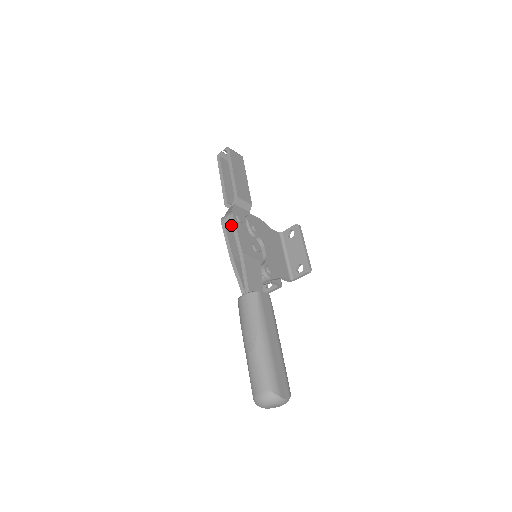
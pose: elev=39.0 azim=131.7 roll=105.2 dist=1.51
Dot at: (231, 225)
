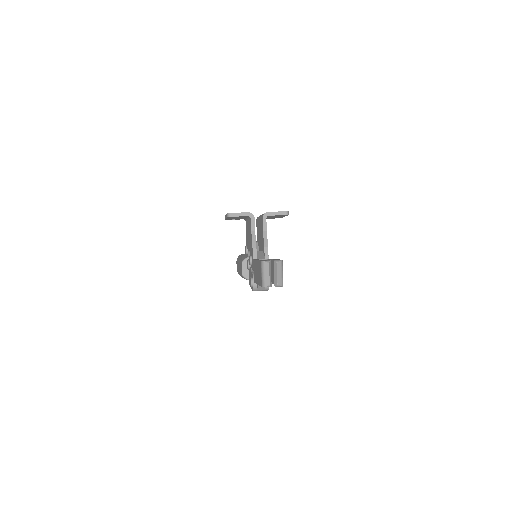
Dot at: occluded
